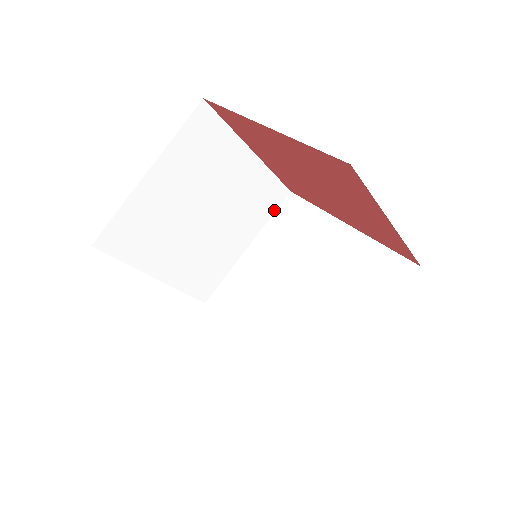
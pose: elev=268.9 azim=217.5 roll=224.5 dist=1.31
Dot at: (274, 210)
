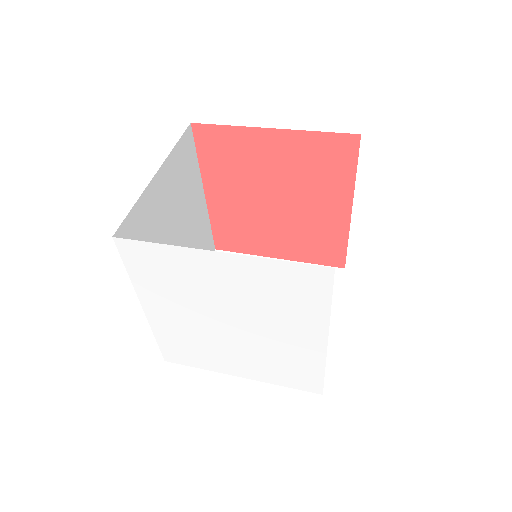
Dot at: (339, 287)
